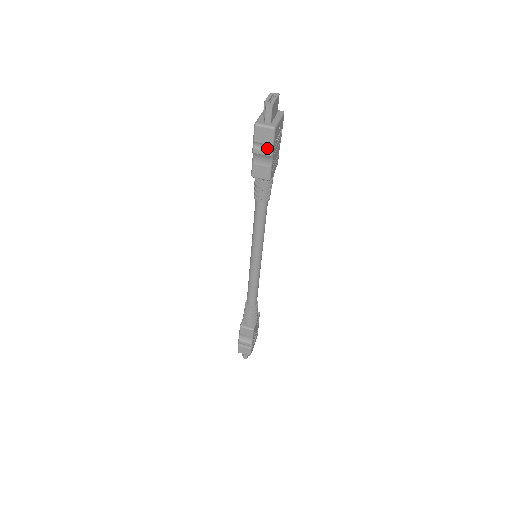
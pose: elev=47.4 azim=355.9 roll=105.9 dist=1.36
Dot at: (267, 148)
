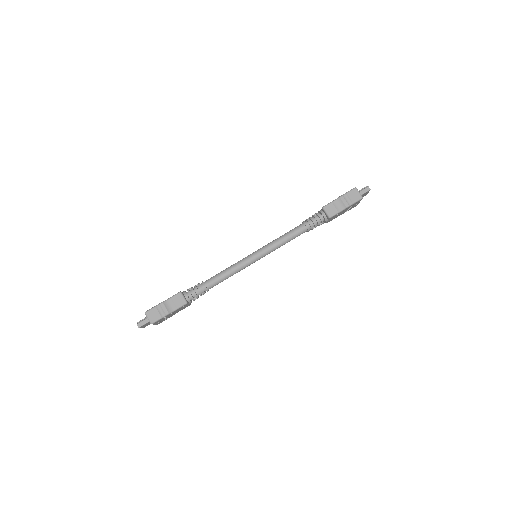
Dot at: (349, 202)
